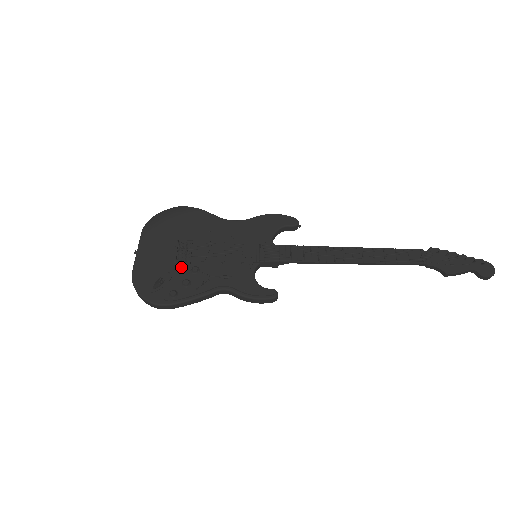
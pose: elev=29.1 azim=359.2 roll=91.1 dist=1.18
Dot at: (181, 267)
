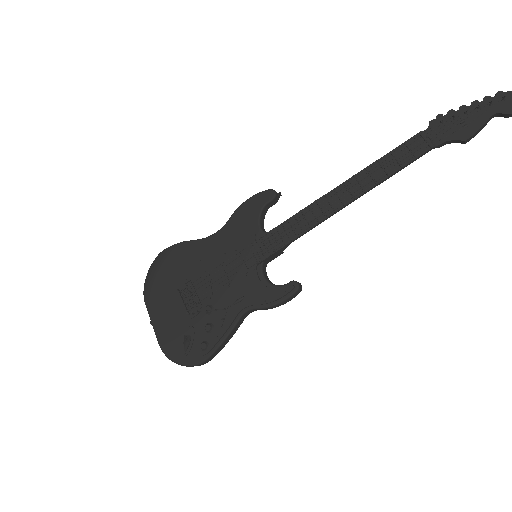
Dot at: (196, 314)
